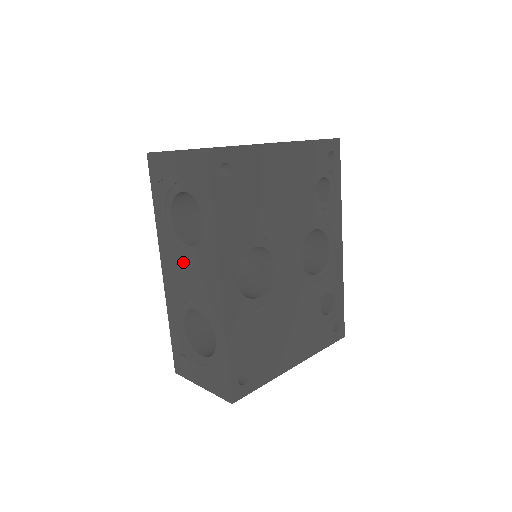
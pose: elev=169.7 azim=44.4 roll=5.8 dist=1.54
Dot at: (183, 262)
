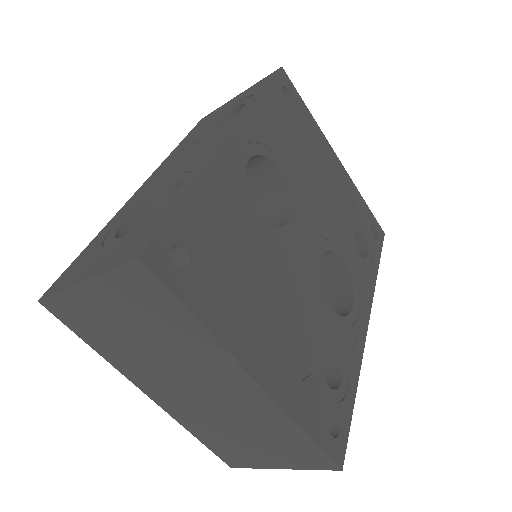
Dot at: (183, 156)
